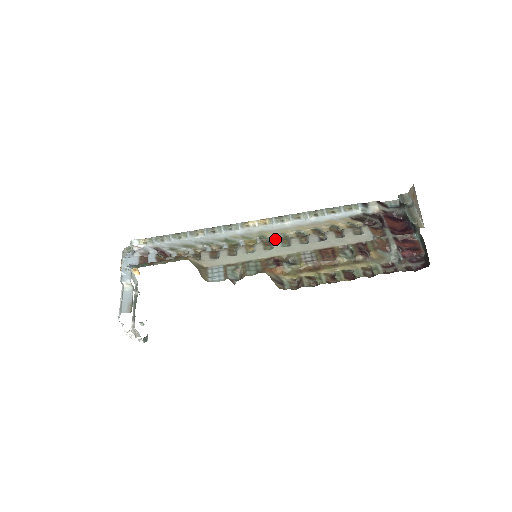
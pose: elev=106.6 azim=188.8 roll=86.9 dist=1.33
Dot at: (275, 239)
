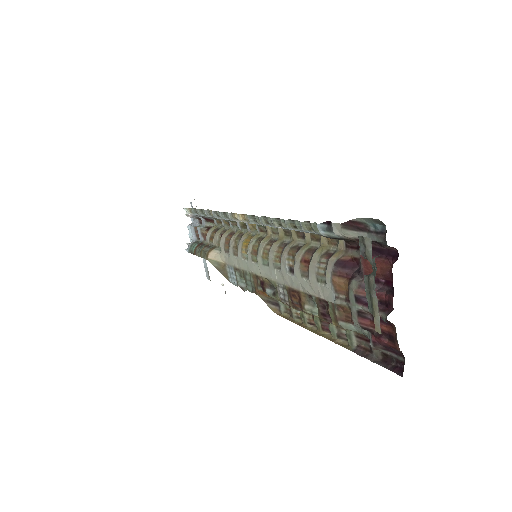
Dot at: (268, 231)
